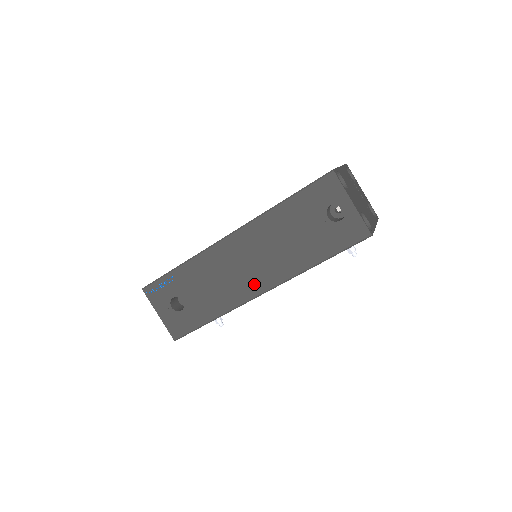
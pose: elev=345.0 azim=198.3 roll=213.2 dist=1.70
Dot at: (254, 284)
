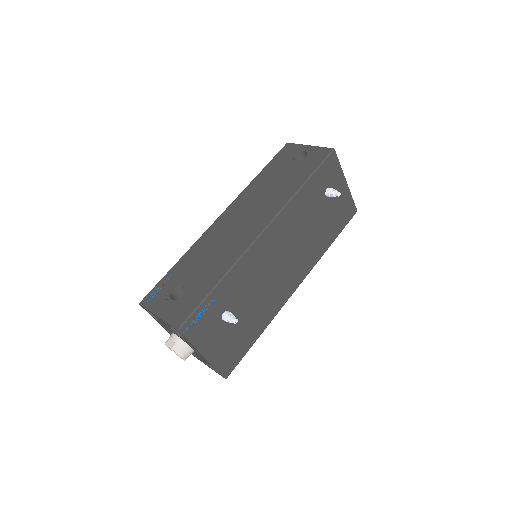
Dot at: (252, 229)
